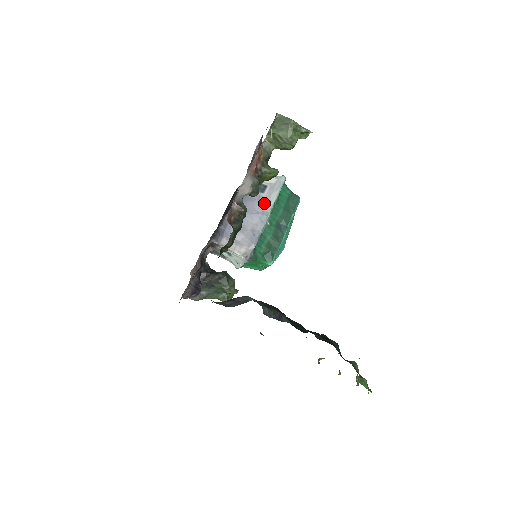
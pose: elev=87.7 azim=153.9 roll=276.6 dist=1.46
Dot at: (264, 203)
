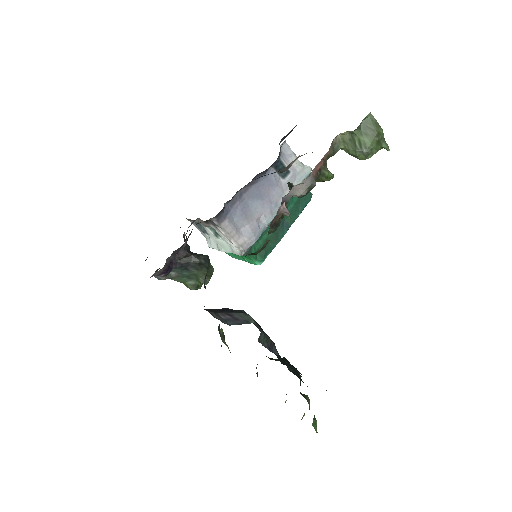
Dot at: (281, 192)
